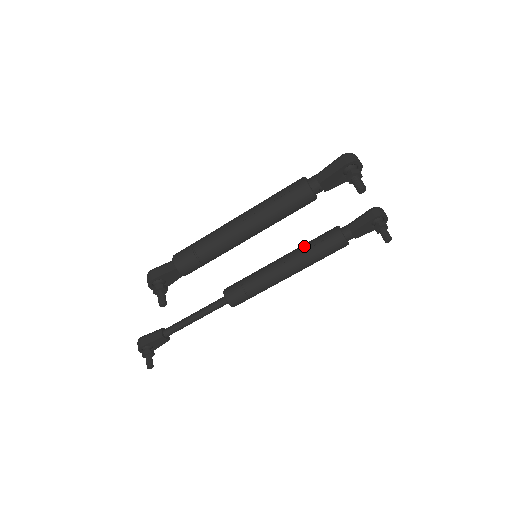
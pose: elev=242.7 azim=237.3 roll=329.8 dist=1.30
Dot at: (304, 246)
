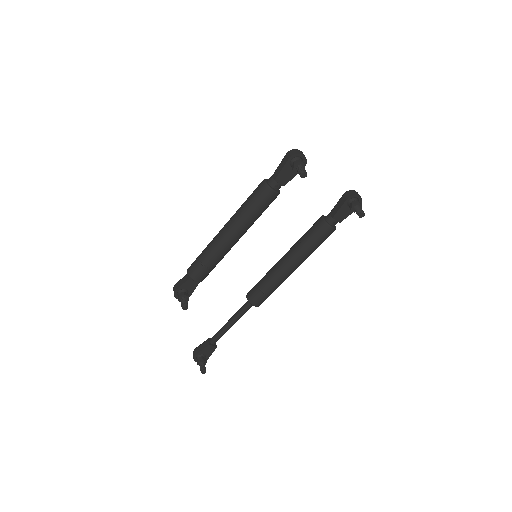
Dot at: (299, 240)
